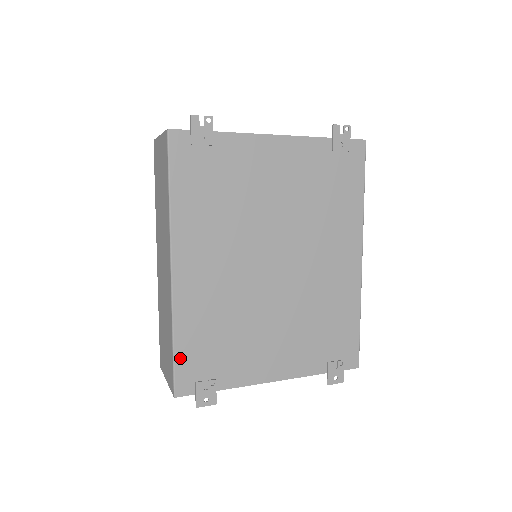
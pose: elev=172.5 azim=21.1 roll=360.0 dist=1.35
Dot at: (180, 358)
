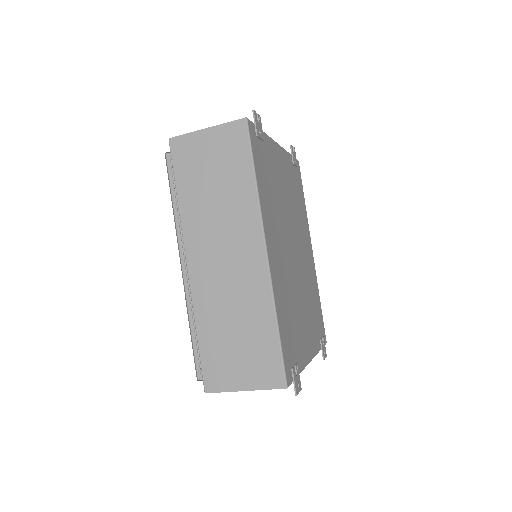
Dot at: (283, 344)
